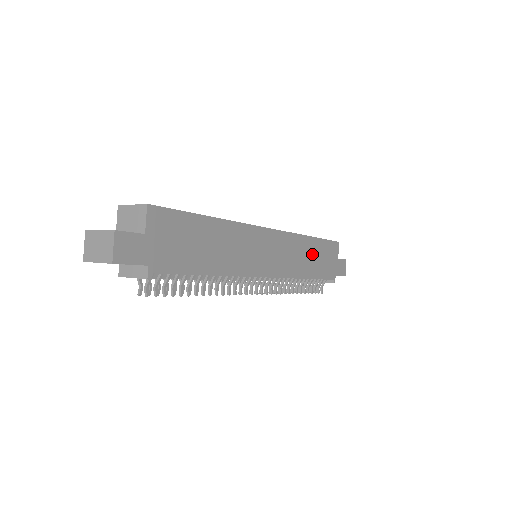
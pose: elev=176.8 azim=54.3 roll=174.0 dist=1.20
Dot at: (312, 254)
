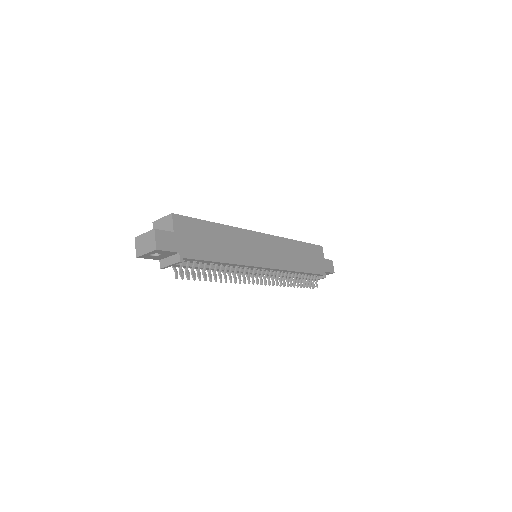
Dot at: (301, 254)
